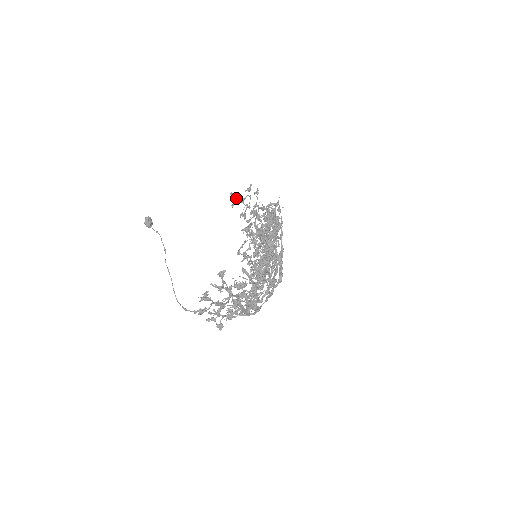
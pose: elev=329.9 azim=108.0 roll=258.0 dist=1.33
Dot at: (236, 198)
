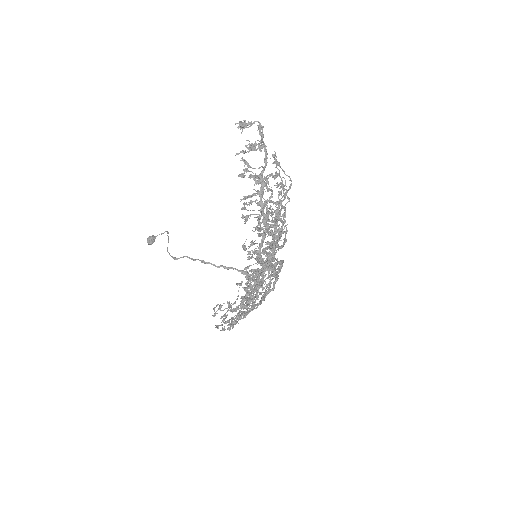
Dot at: (221, 305)
